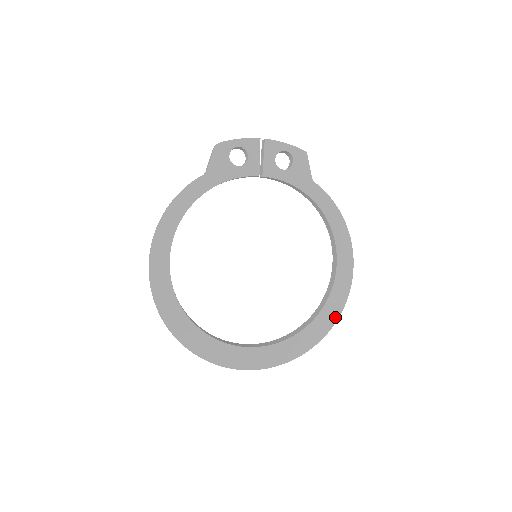
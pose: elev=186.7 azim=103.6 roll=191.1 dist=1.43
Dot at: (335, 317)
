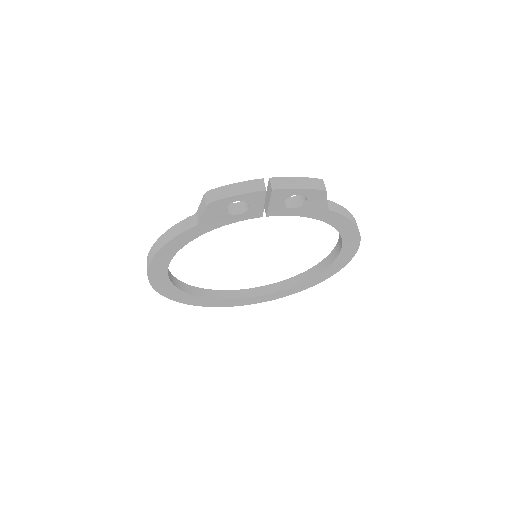
Dot at: (329, 276)
